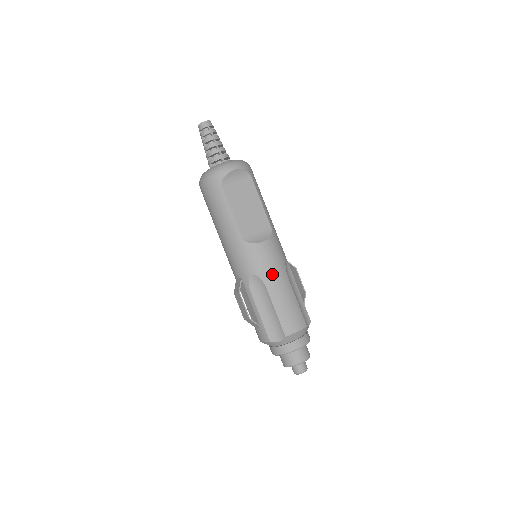
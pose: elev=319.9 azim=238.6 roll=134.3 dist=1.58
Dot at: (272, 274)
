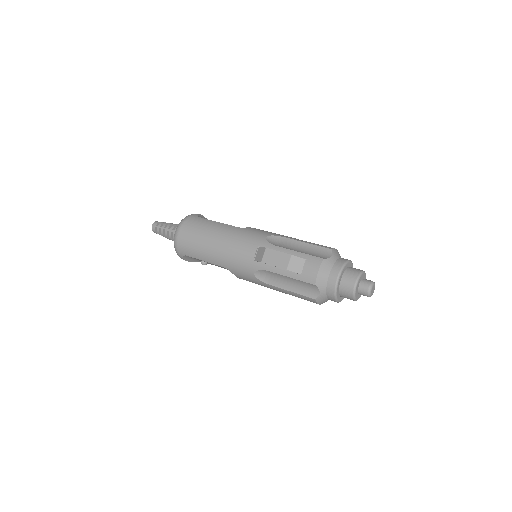
Dot at: occluded
